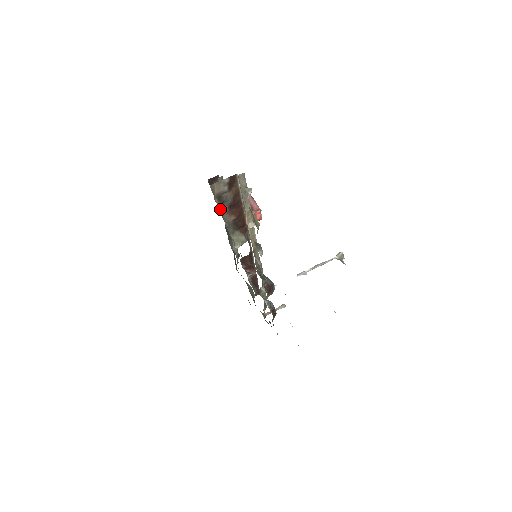
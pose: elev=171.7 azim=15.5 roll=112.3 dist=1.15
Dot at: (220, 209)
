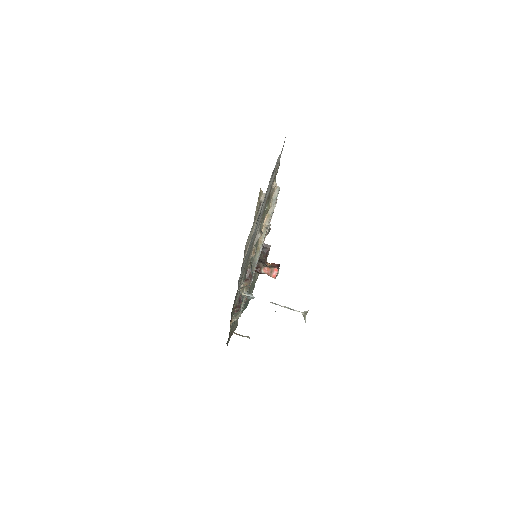
Dot at: (257, 211)
